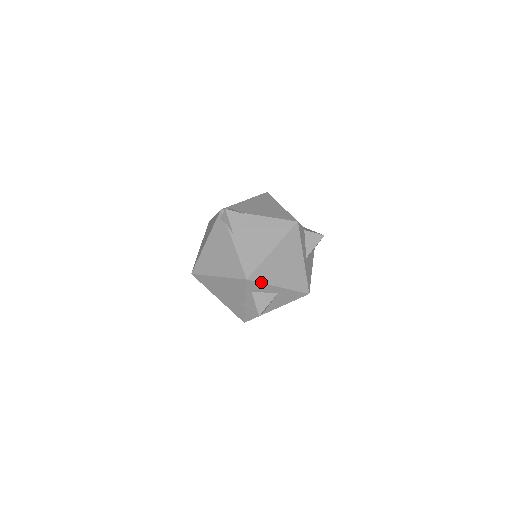
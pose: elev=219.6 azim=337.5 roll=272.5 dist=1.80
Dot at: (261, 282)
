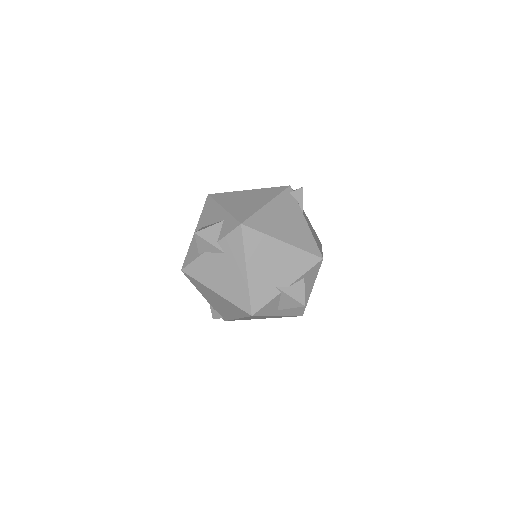
Dot at: (318, 271)
